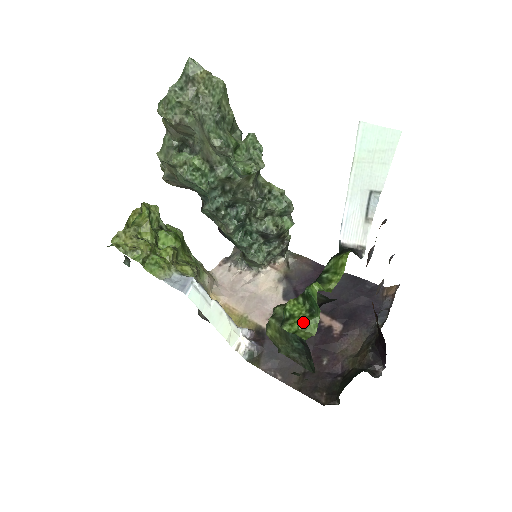
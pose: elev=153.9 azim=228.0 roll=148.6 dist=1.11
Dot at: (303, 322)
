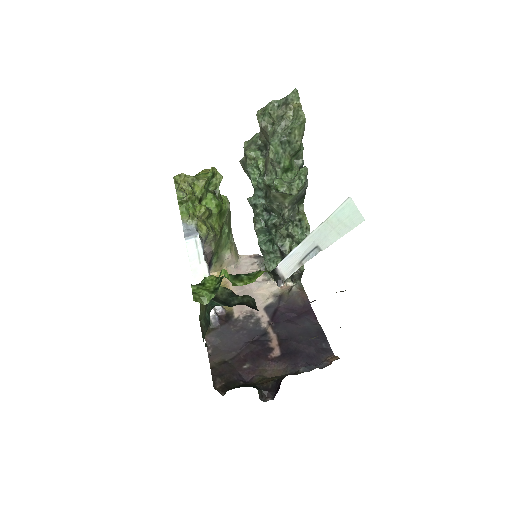
Dot at: (204, 291)
